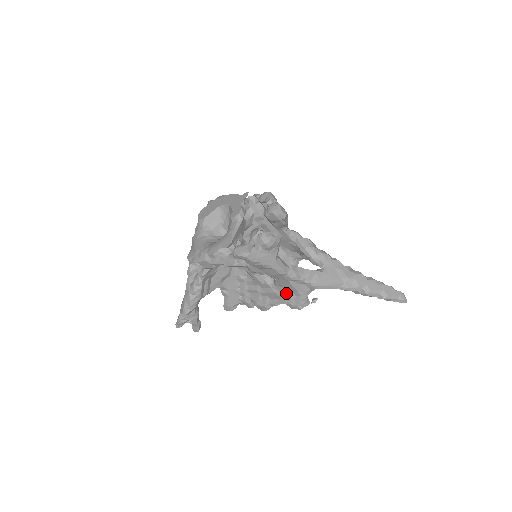
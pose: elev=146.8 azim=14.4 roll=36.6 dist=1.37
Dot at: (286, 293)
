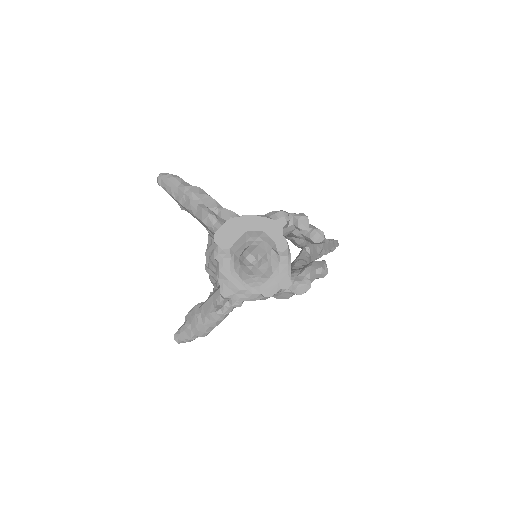
Dot at: occluded
